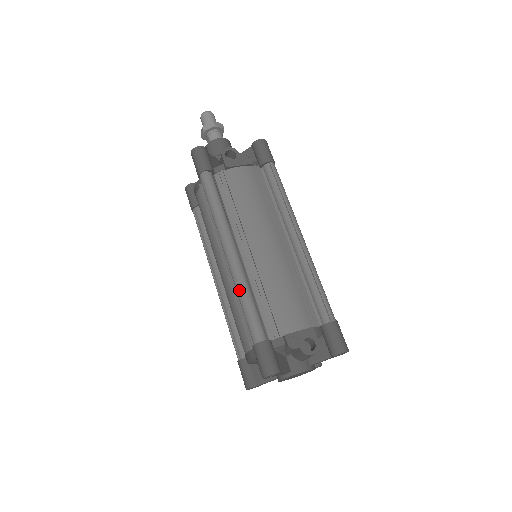
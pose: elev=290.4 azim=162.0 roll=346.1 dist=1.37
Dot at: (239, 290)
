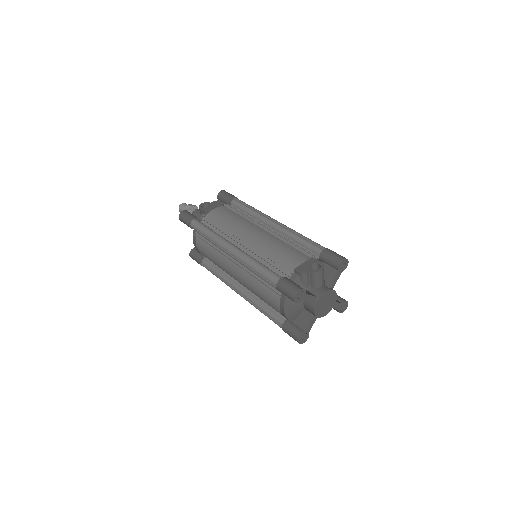
Dot at: (249, 263)
